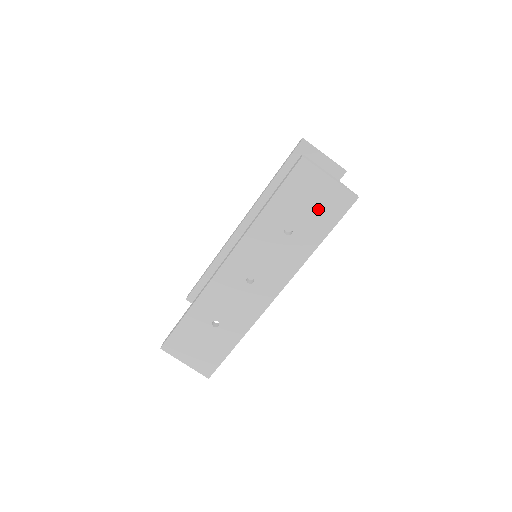
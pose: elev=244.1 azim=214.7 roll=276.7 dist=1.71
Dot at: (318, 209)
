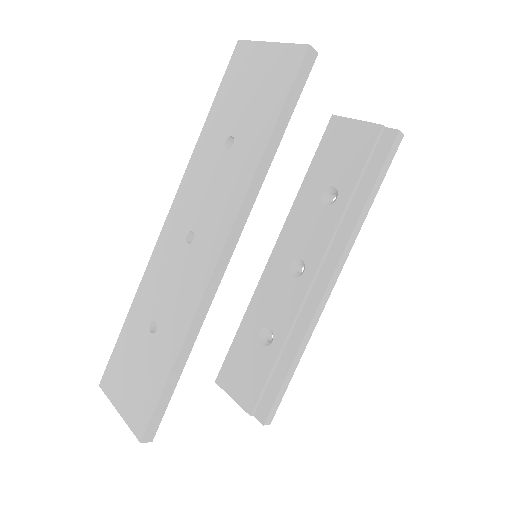
Dot at: (261, 92)
